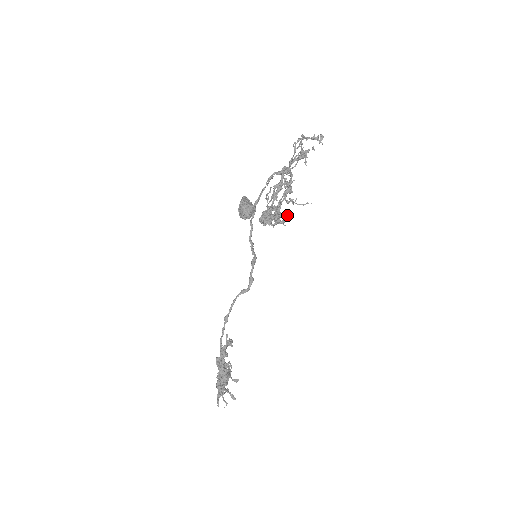
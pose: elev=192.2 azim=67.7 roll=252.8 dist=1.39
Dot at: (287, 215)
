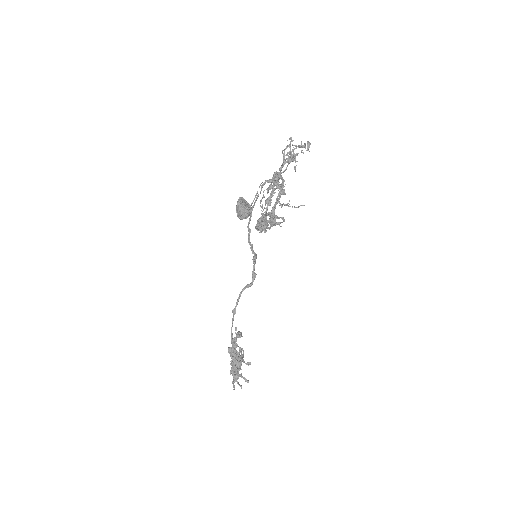
Dot at: (282, 218)
